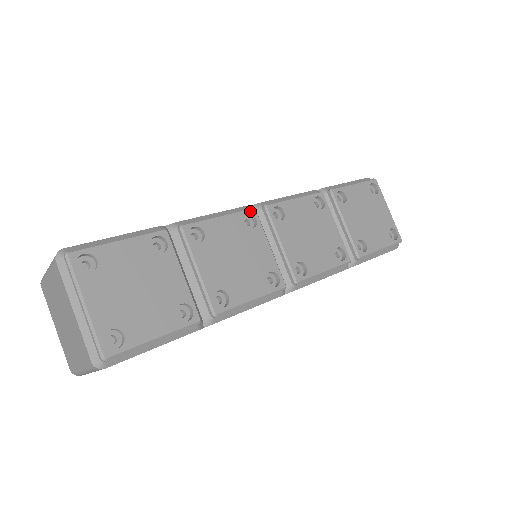
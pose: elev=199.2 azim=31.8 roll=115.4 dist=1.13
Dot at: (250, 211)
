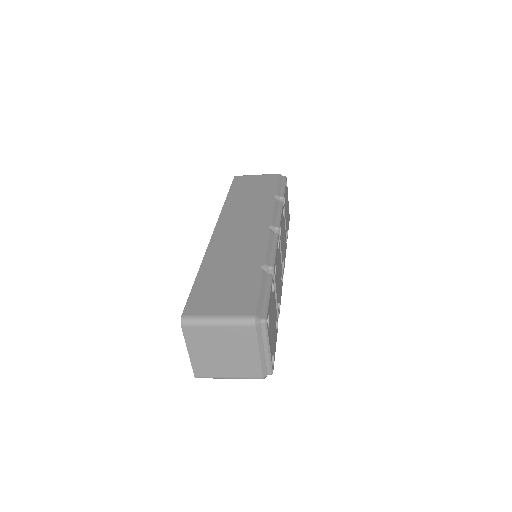
Dot at: (278, 237)
